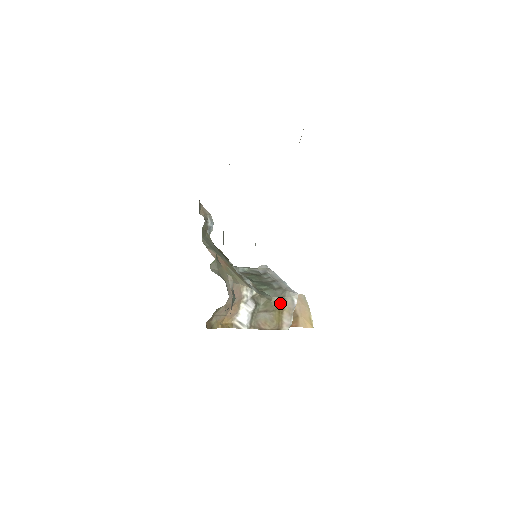
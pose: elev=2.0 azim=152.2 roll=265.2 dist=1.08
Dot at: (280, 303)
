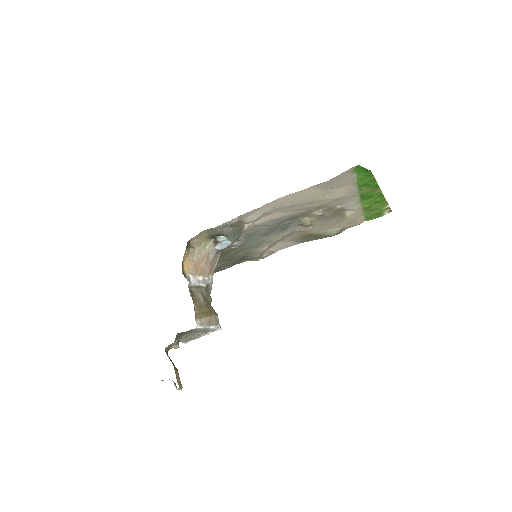
Dot at: (213, 311)
